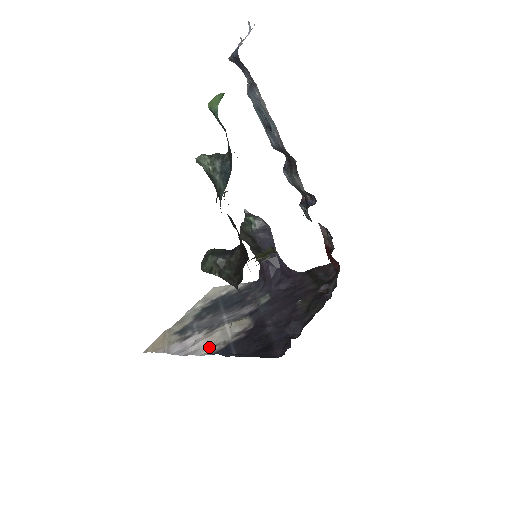
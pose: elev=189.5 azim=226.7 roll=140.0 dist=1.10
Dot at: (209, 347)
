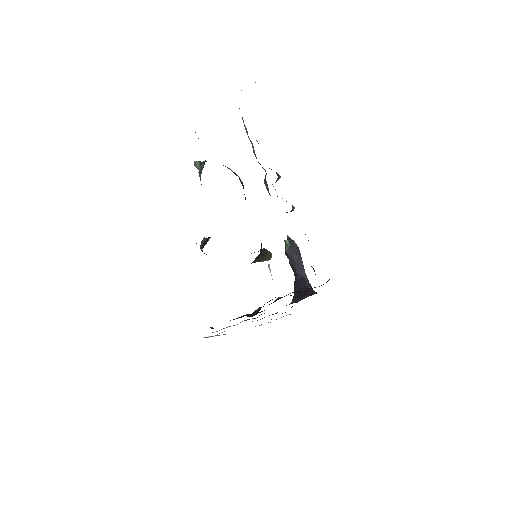
Dot at: (219, 330)
